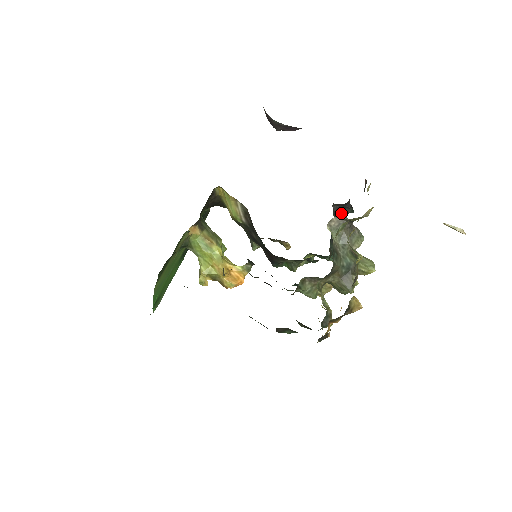
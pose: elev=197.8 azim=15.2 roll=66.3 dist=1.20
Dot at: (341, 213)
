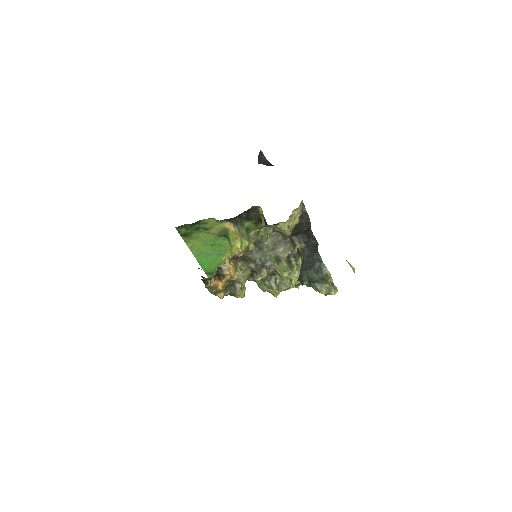
Dot at: (309, 242)
